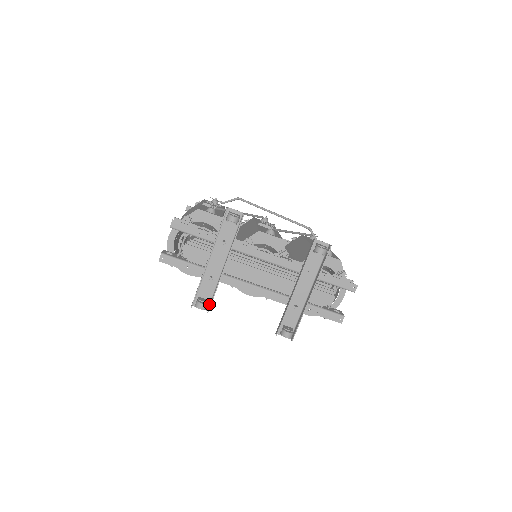
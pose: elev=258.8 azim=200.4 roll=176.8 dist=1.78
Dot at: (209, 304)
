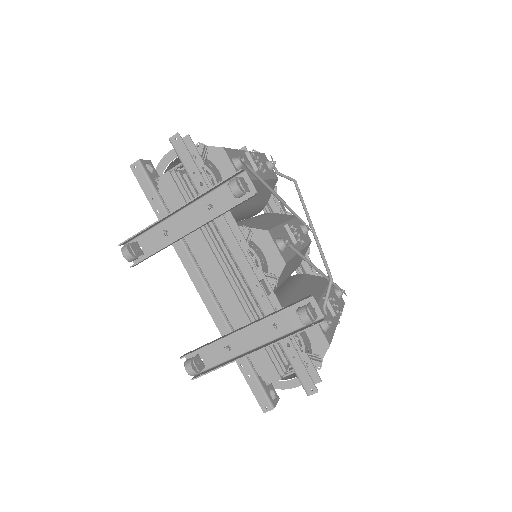
Dot at: occluded
